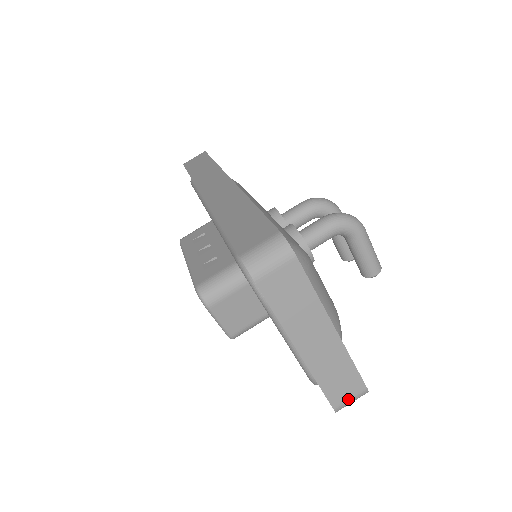
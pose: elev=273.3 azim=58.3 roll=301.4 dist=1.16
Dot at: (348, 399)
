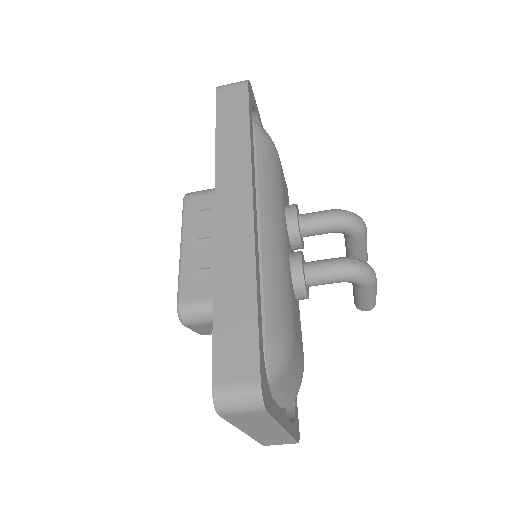
Dot at: (279, 444)
